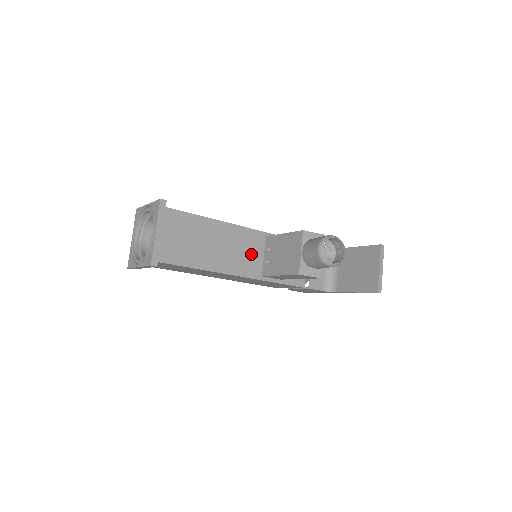
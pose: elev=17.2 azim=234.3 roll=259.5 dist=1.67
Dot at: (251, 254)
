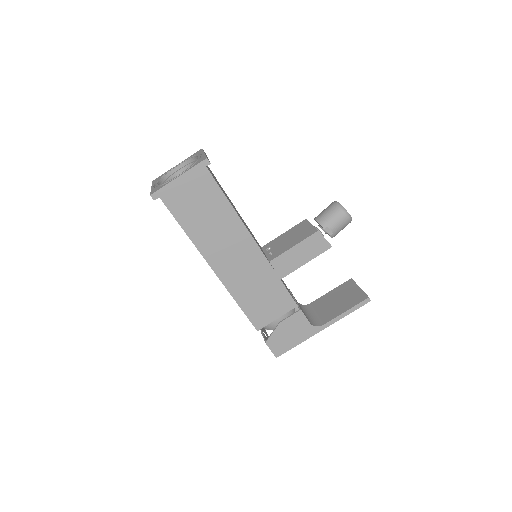
Dot at: occluded
